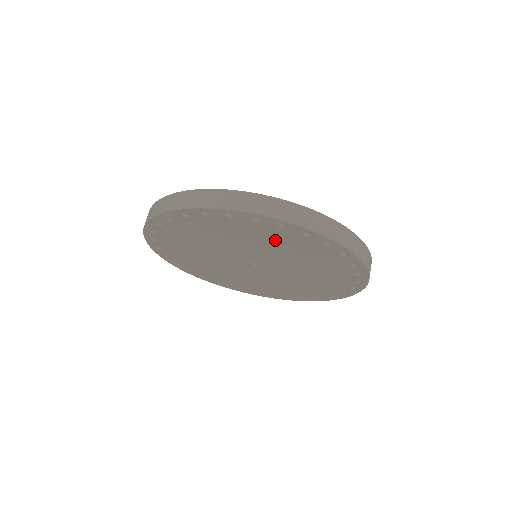
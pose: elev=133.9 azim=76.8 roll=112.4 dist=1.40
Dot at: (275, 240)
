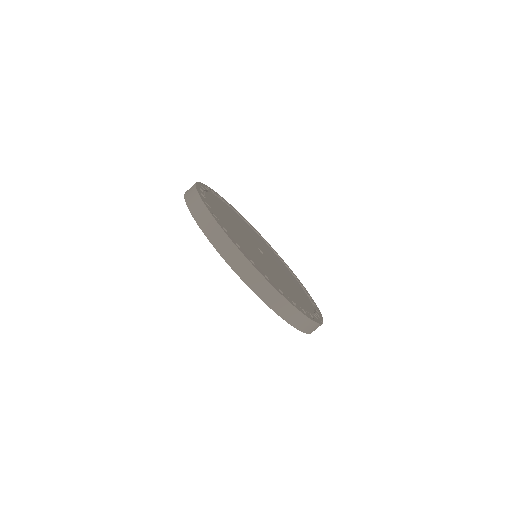
Dot at: occluded
